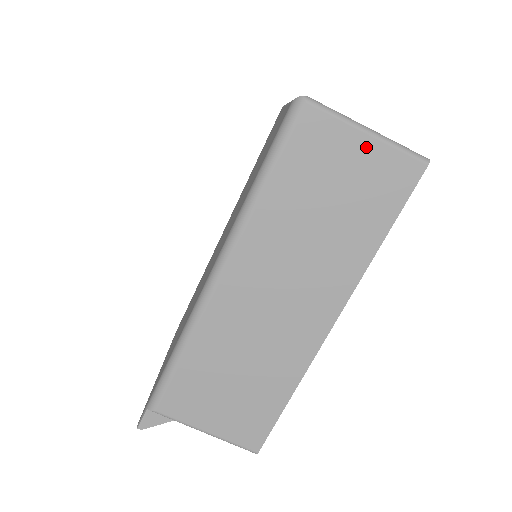
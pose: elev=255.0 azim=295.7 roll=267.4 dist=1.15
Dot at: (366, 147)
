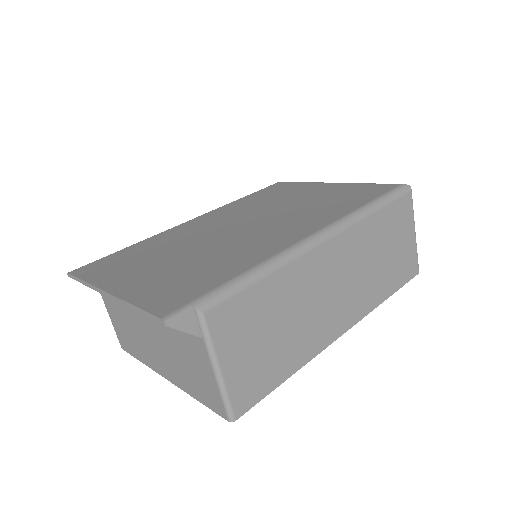
Dot at: (412, 239)
